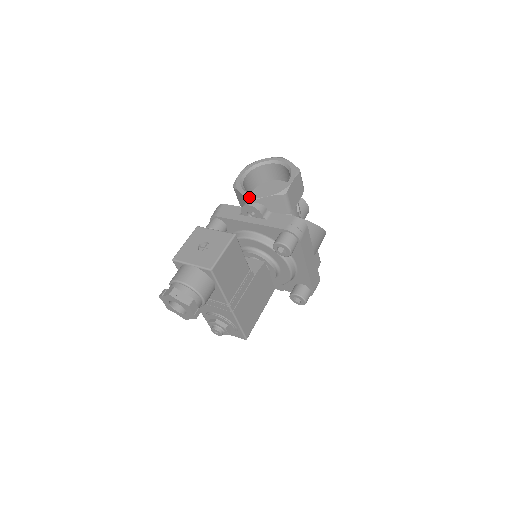
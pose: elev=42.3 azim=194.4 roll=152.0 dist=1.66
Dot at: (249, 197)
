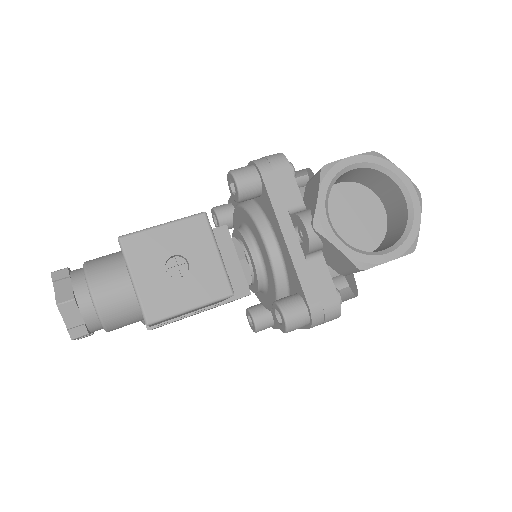
Dot at: (319, 220)
